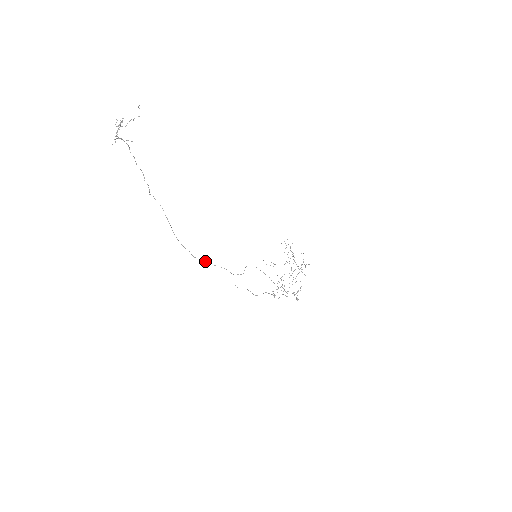
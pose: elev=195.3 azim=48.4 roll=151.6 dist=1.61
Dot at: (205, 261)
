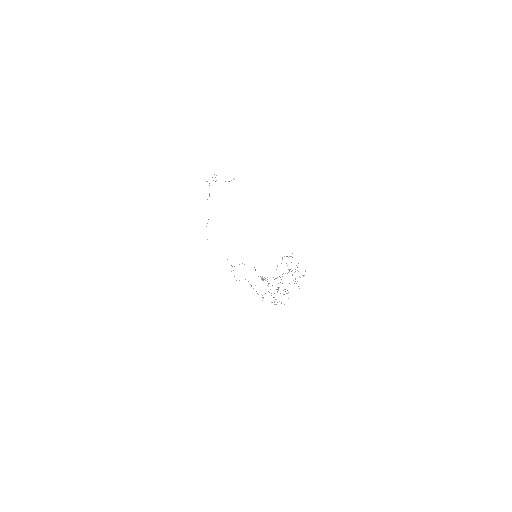
Dot at: occluded
